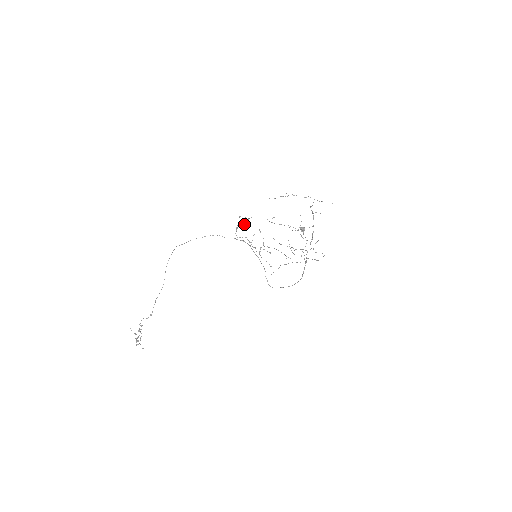
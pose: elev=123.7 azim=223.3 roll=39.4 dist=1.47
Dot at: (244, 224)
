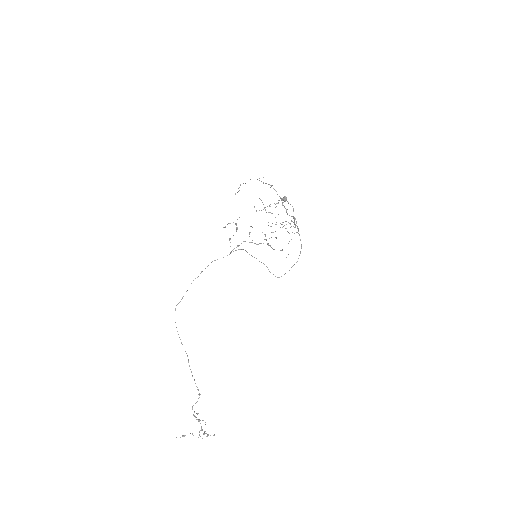
Dot at: occluded
